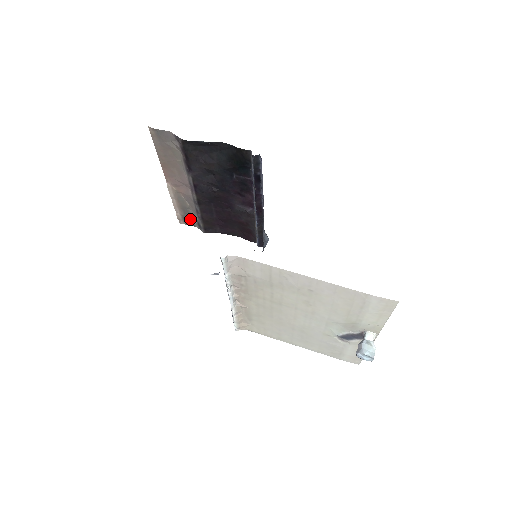
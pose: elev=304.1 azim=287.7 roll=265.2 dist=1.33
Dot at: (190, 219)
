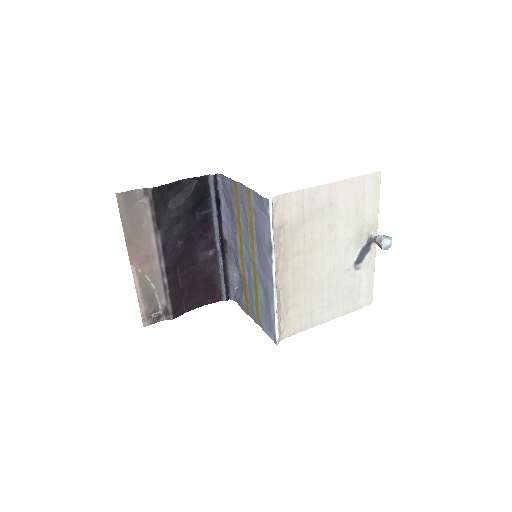
Dot at: (155, 311)
